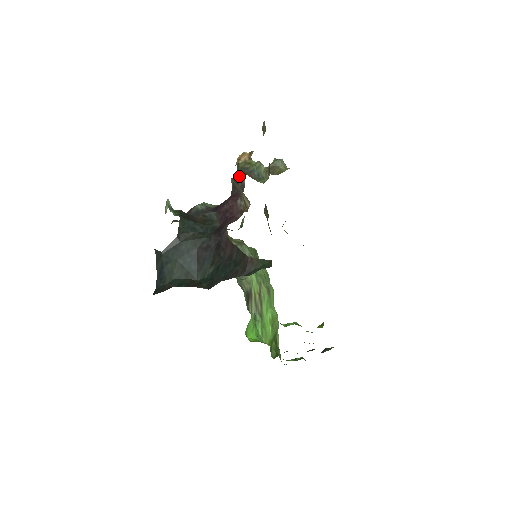
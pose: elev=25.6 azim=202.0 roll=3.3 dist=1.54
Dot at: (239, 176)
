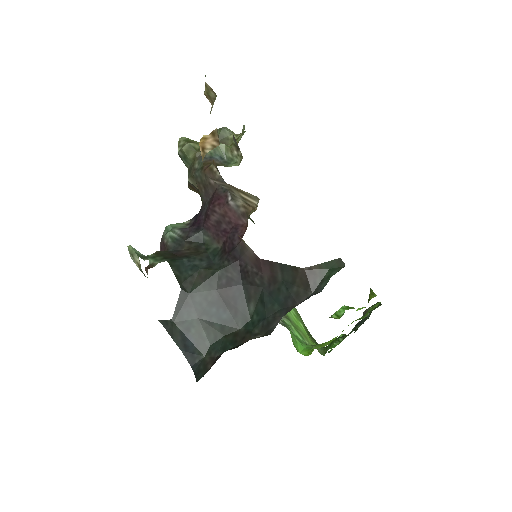
Dot at: (202, 171)
